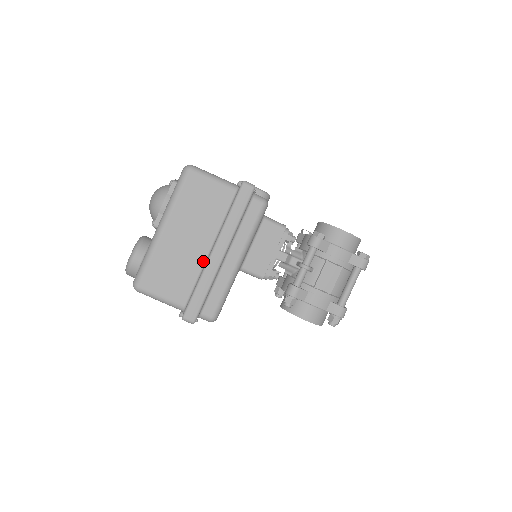
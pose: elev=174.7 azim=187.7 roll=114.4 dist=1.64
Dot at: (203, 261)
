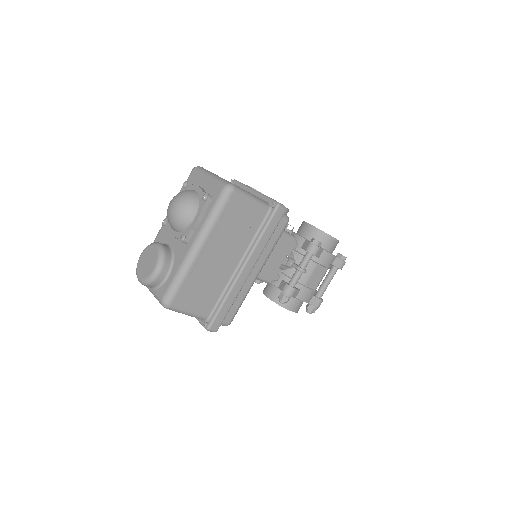
Dot at: (230, 276)
